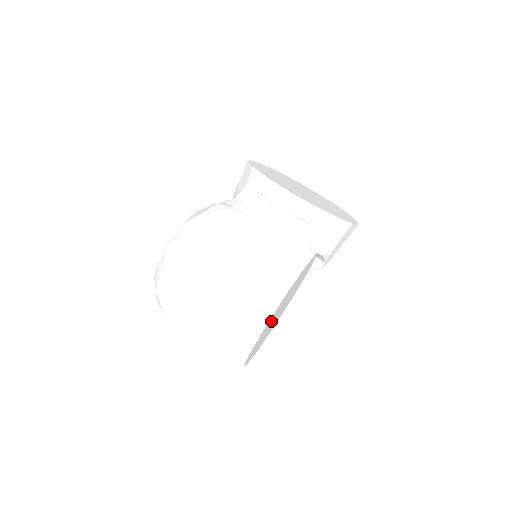
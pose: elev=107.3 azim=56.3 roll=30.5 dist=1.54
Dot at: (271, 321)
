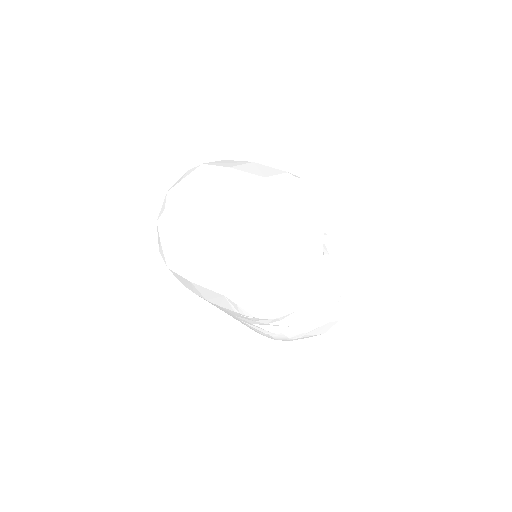
Dot at: (288, 210)
